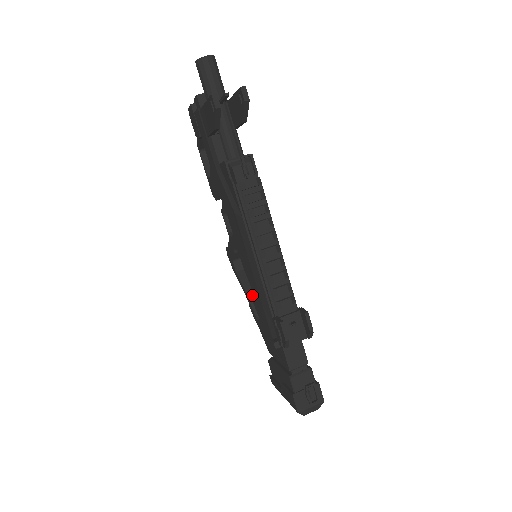
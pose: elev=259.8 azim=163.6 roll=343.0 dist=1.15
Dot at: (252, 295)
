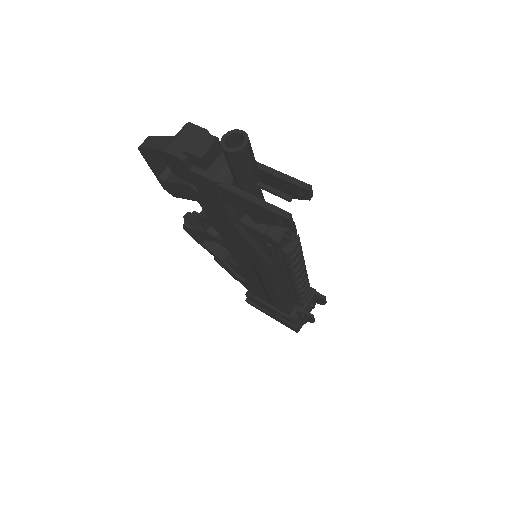
Dot at: (232, 264)
